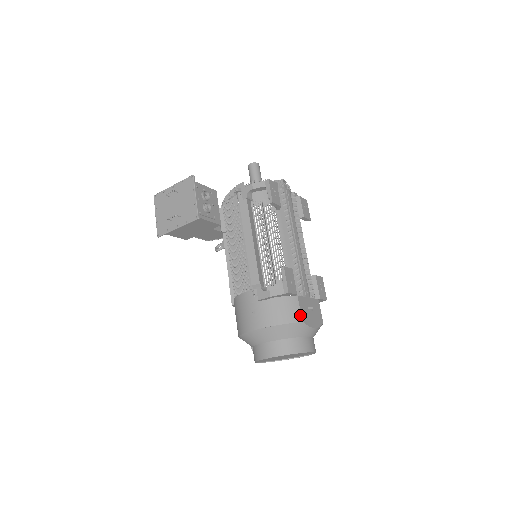
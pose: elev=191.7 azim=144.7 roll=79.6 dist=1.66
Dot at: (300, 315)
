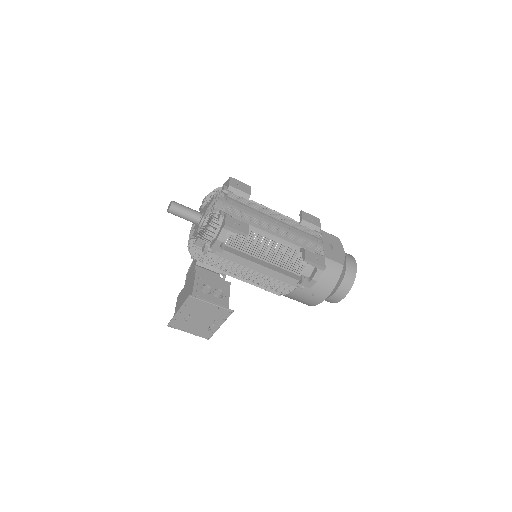
Dot at: (338, 264)
